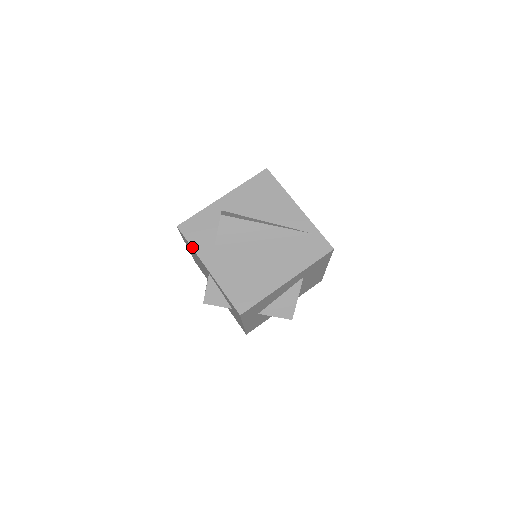
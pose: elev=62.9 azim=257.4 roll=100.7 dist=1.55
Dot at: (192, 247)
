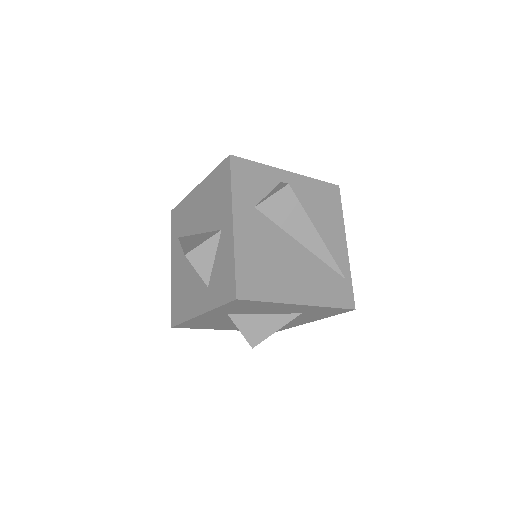
Dot at: (232, 188)
